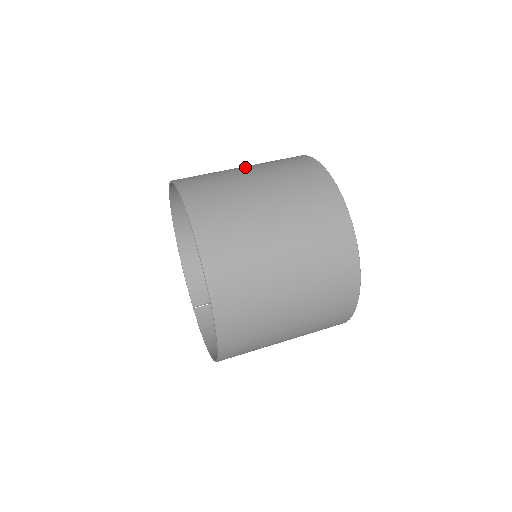
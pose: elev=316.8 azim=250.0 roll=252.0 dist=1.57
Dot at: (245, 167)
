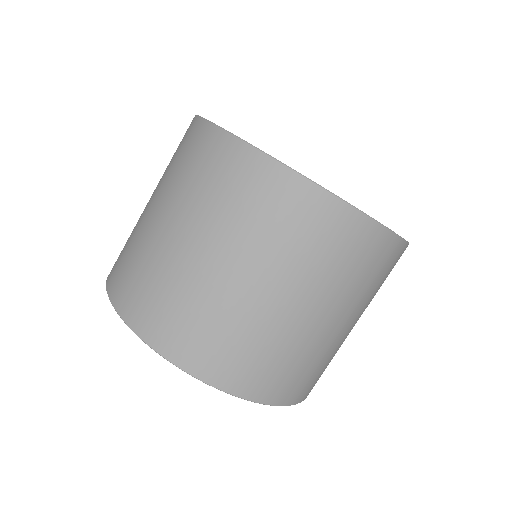
Dot at: (331, 318)
